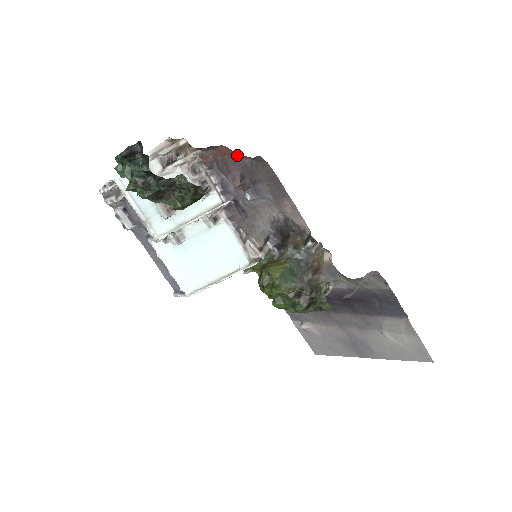
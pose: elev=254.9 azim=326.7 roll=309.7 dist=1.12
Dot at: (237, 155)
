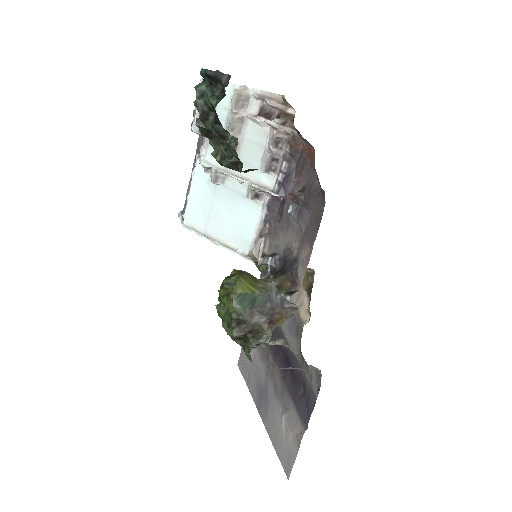
Dot at: (315, 169)
